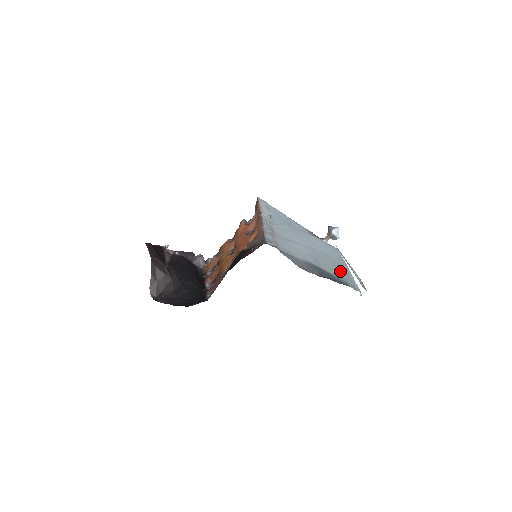
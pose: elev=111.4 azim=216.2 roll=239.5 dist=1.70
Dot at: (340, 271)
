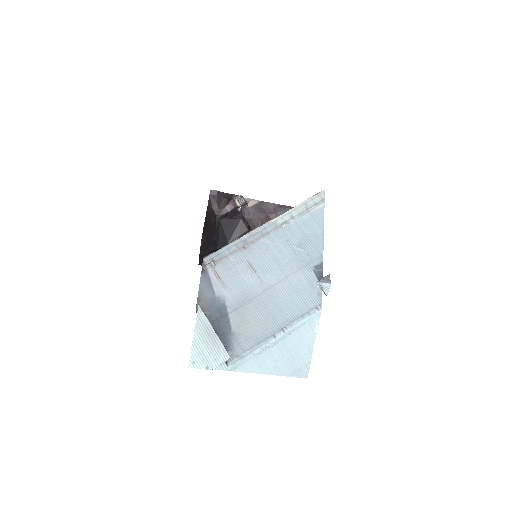
Dot at: (254, 331)
